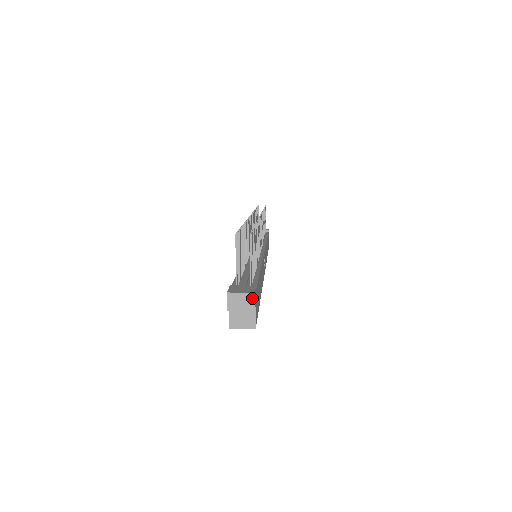
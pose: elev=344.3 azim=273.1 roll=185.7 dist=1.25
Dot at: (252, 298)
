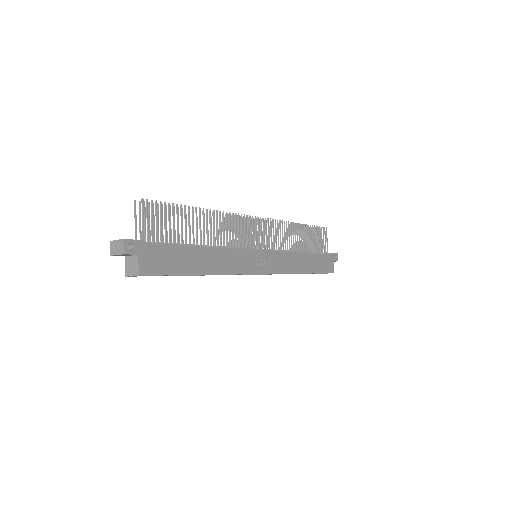
Dot at: (122, 243)
